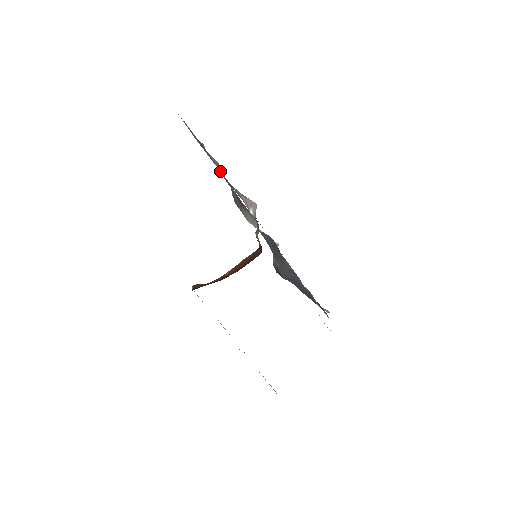
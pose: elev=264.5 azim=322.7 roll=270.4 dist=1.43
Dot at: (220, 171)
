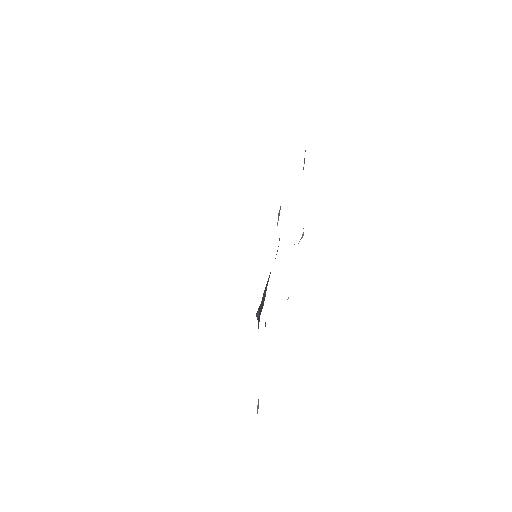
Dot at: occluded
